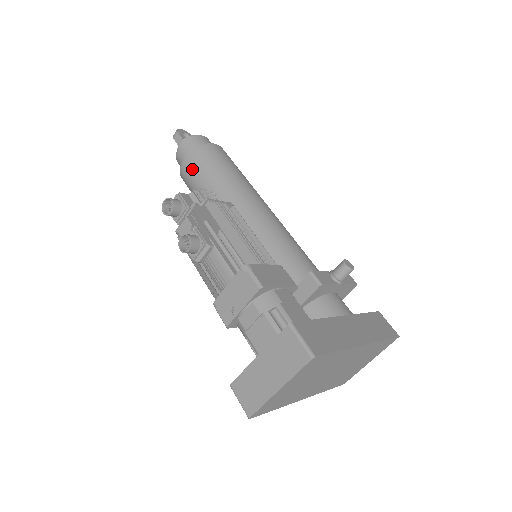
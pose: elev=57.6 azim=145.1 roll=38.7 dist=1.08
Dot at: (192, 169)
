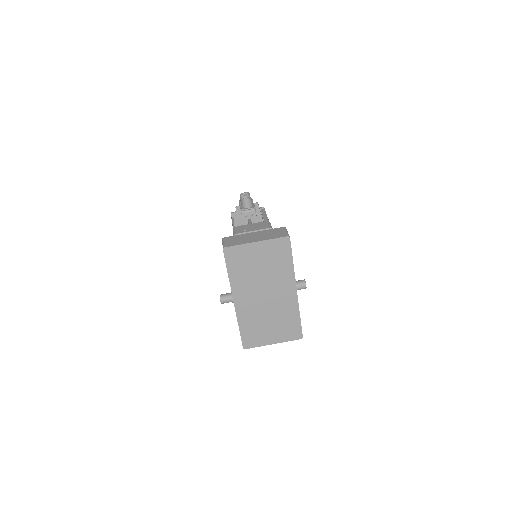
Dot at: occluded
